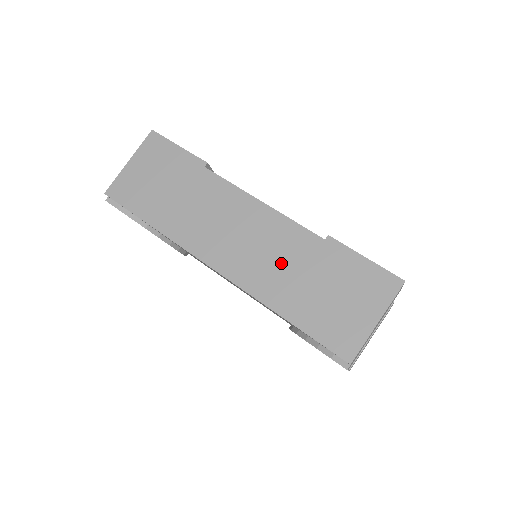
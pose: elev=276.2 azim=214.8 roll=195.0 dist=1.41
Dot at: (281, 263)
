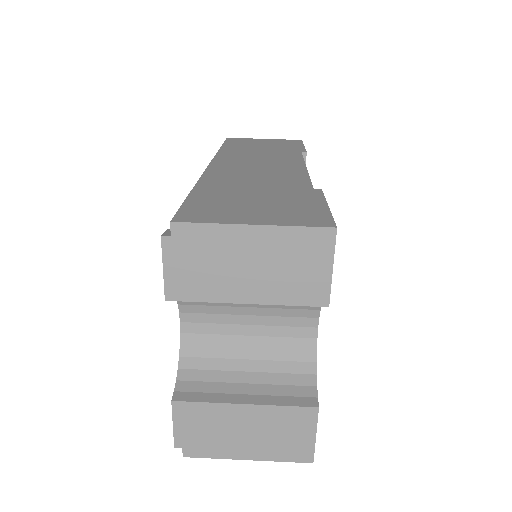
Dot at: (256, 179)
